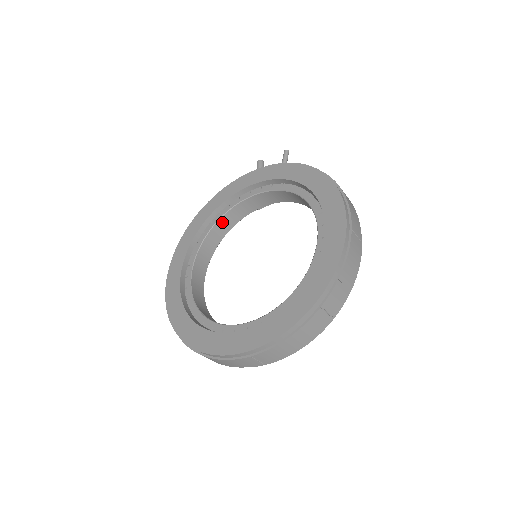
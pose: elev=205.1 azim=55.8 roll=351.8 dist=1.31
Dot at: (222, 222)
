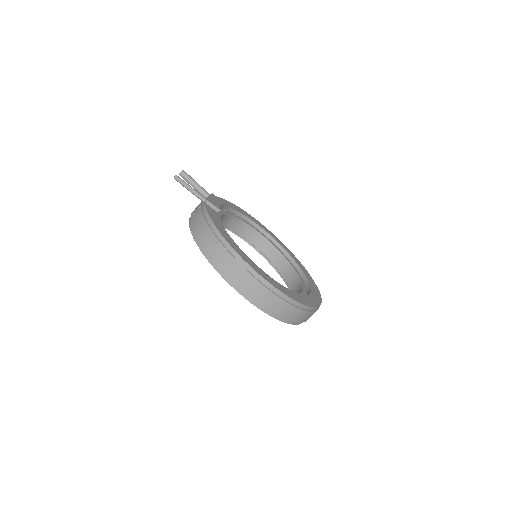
Dot at: (227, 224)
